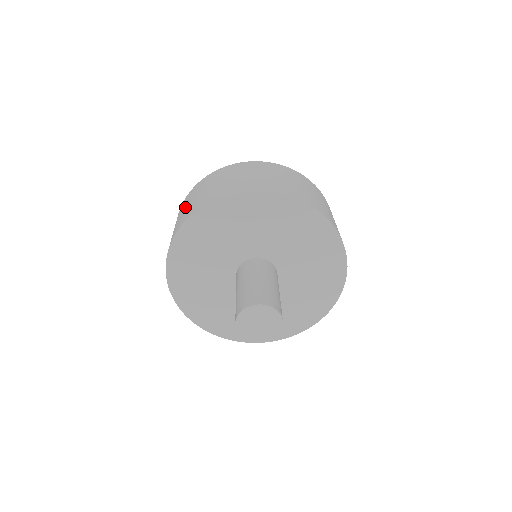
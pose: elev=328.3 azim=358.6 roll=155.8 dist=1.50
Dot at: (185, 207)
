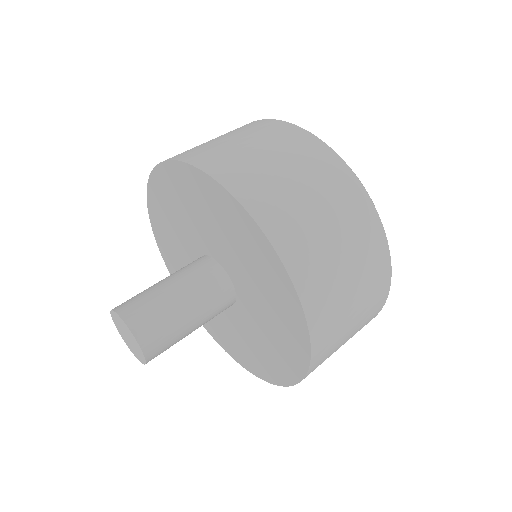
Dot at: occluded
